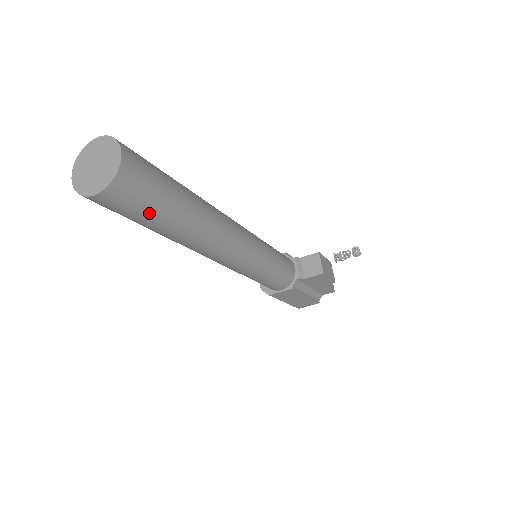
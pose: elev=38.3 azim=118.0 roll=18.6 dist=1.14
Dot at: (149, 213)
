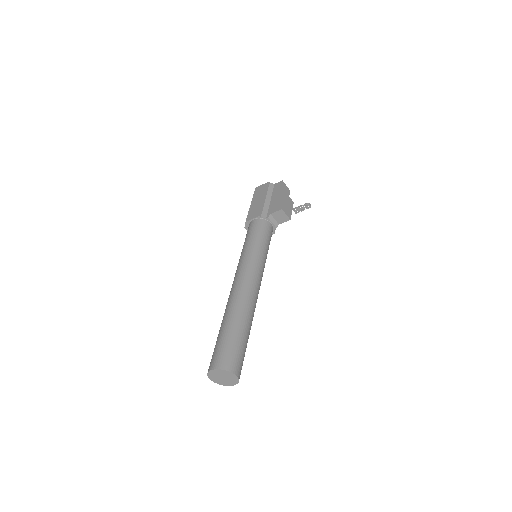
Dot at: occluded
